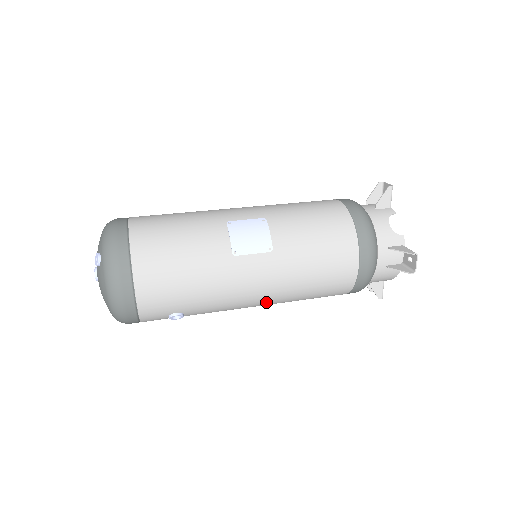
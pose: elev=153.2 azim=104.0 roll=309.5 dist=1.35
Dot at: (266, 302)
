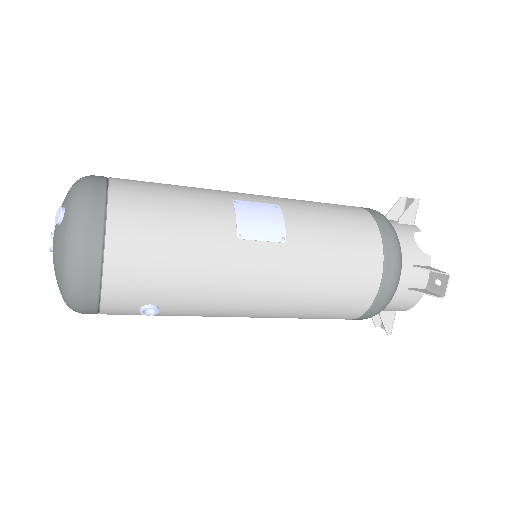
Dot at: (265, 310)
